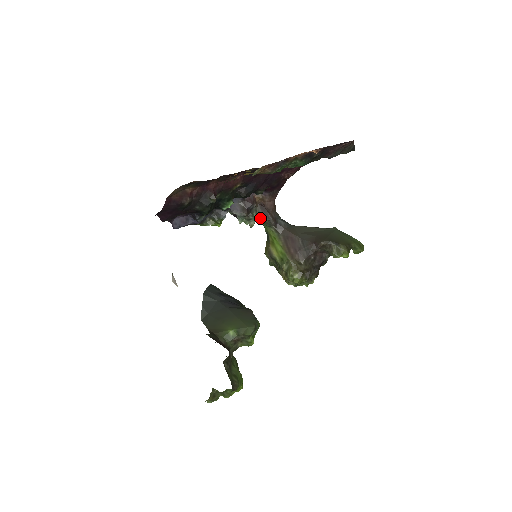
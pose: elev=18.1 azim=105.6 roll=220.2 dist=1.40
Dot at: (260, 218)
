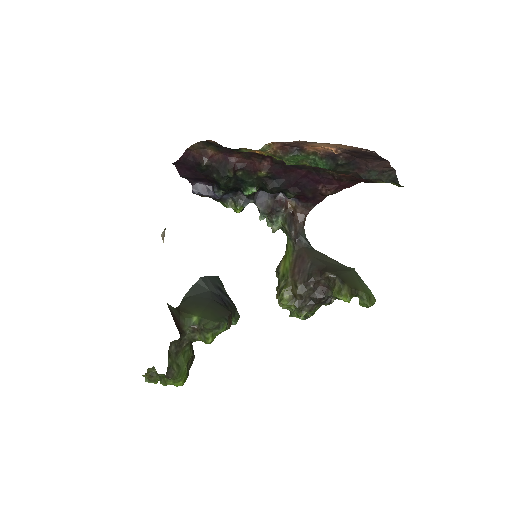
Dot at: (283, 225)
